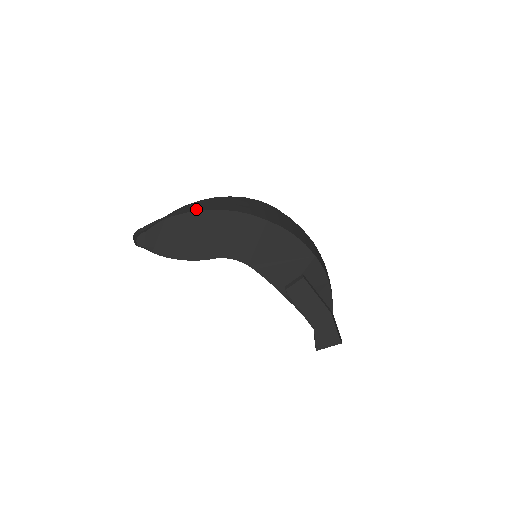
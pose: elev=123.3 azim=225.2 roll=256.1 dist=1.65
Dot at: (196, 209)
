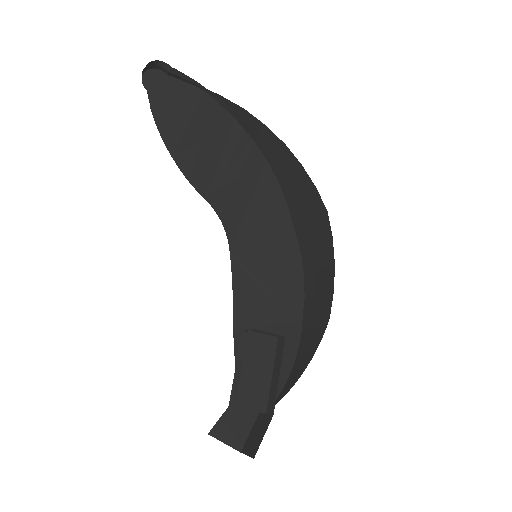
Dot at: (246, 126)
